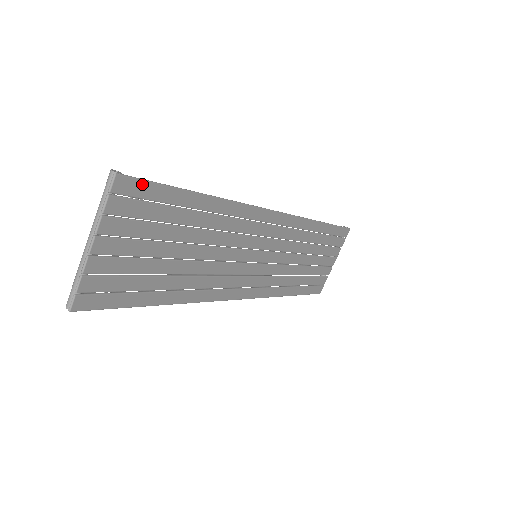
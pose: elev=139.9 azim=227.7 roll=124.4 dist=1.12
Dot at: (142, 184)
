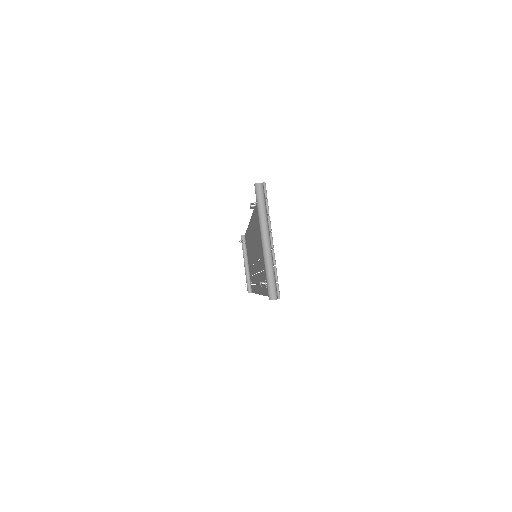
Dot at: occluded
